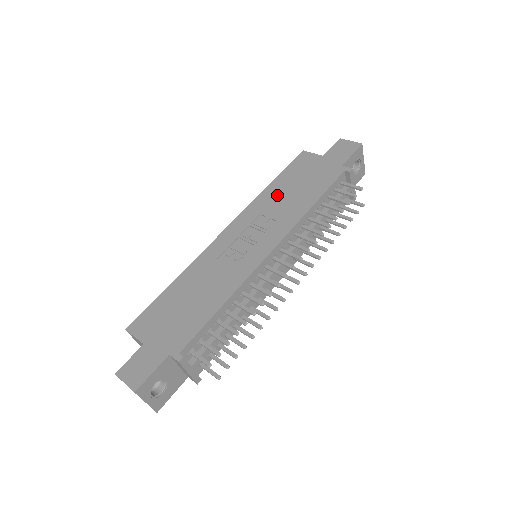
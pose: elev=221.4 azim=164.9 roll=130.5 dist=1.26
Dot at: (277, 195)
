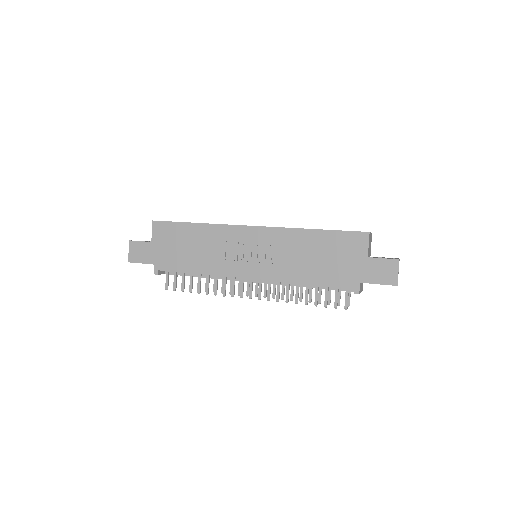
Dot at: (304, 245)
